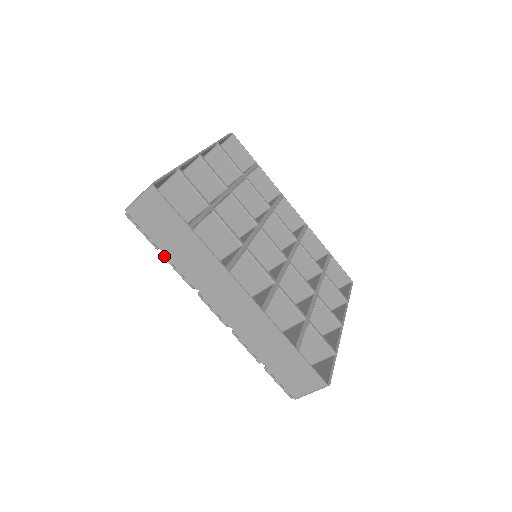
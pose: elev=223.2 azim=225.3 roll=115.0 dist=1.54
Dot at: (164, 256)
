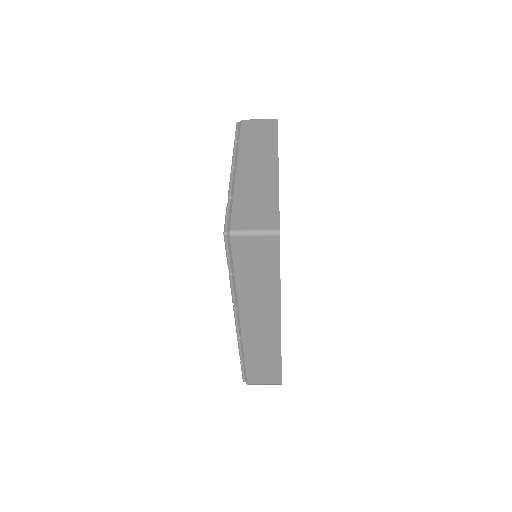
Dot at: (231, 276)
